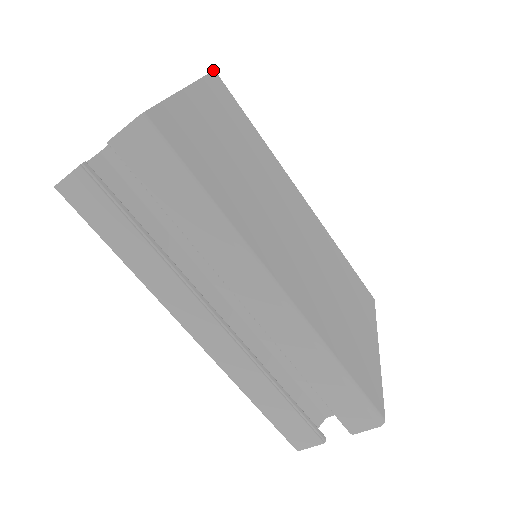
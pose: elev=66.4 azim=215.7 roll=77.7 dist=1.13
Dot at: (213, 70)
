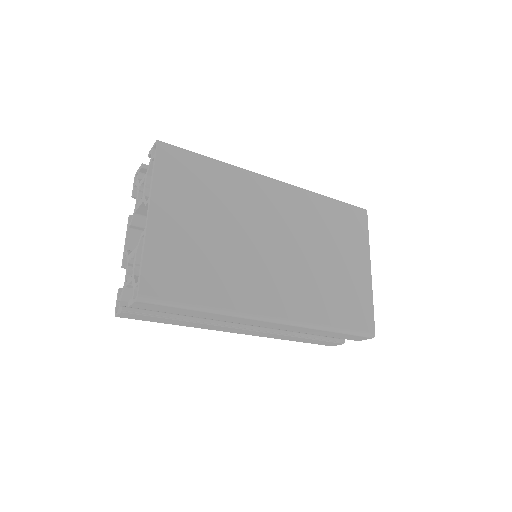
Dot at: (157, 145)
